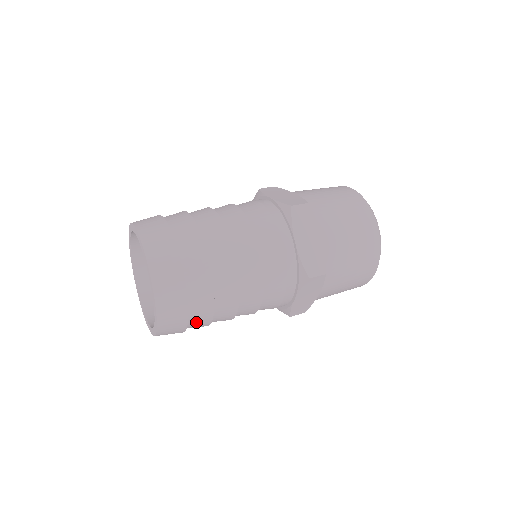
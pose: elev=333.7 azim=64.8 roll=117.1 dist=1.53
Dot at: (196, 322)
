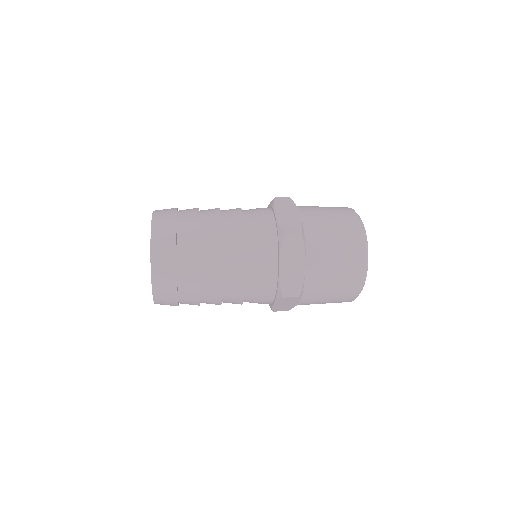
Dot at: (187, 303)
